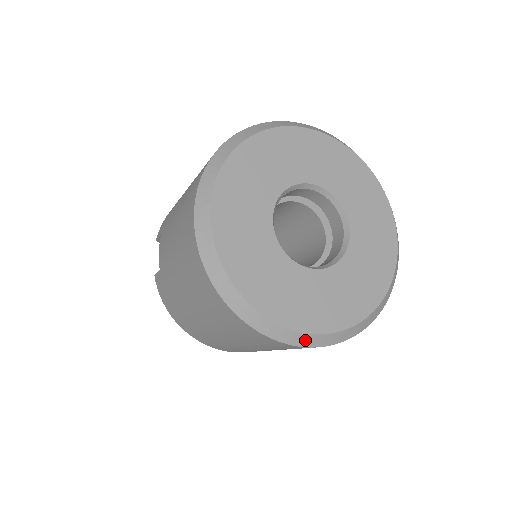
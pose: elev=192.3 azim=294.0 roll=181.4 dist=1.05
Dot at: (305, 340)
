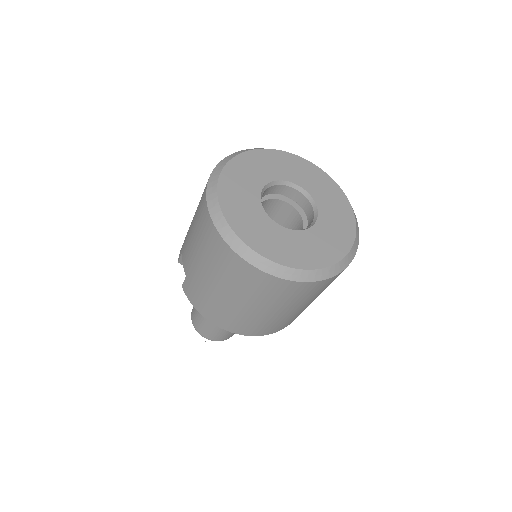
Dot at: (303, 276)
